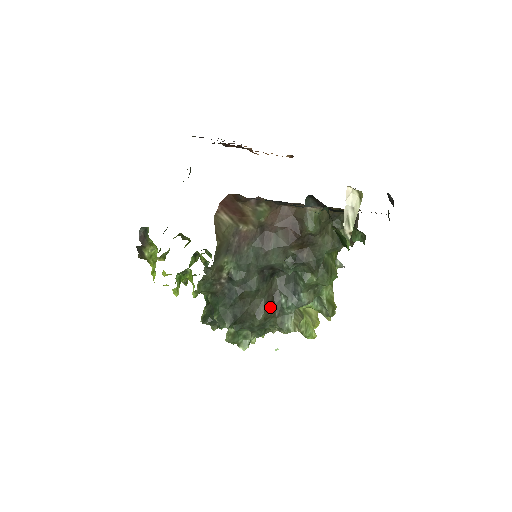
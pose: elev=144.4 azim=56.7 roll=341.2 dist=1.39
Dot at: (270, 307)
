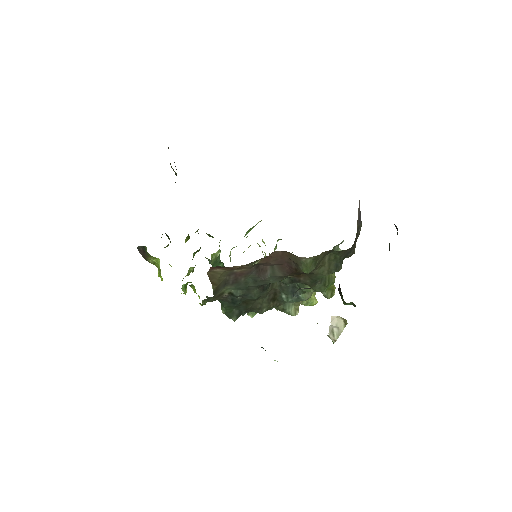
Dot at: (272, 302)
